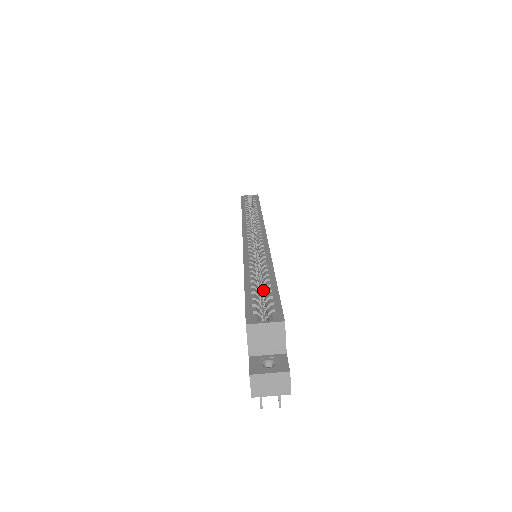
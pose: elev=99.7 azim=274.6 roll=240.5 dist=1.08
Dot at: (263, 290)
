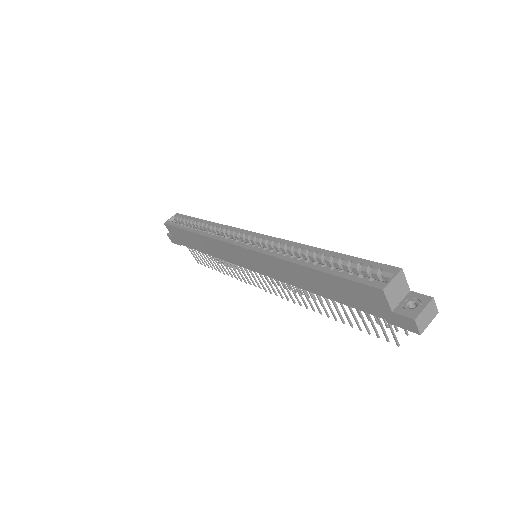
Dot at: occluded
